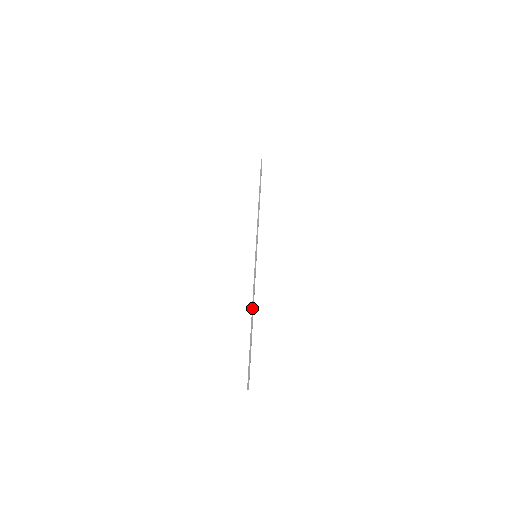
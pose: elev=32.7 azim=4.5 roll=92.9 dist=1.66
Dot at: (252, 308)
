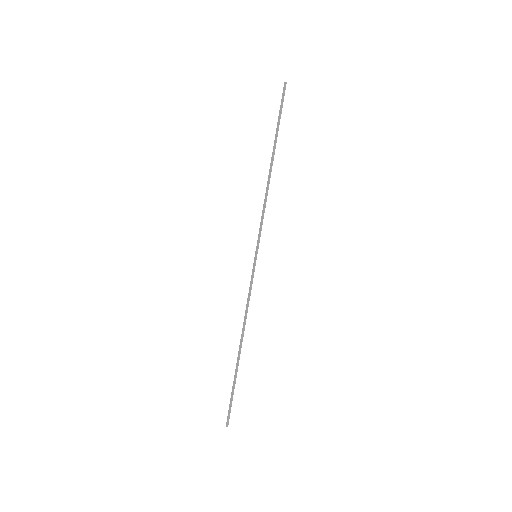
Dot at: (243, 331)
